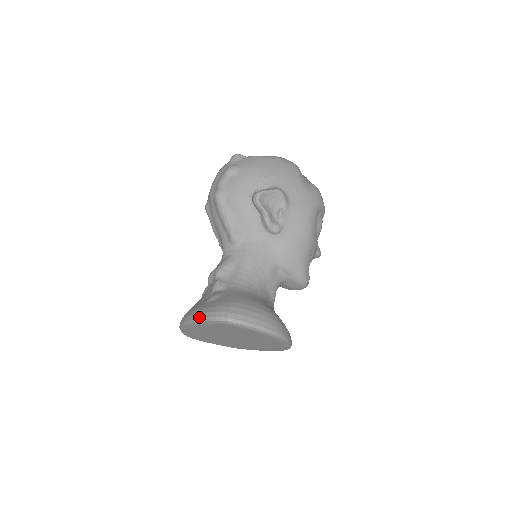
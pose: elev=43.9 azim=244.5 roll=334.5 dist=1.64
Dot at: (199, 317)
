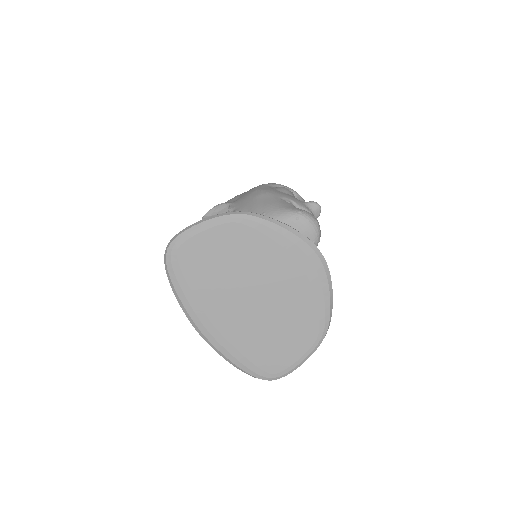
Dot at: (173, 292)
